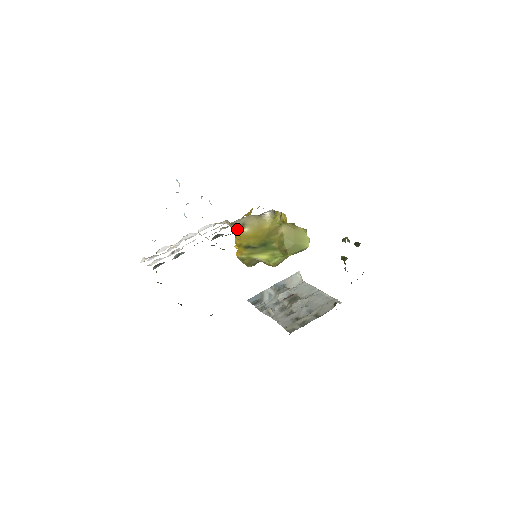
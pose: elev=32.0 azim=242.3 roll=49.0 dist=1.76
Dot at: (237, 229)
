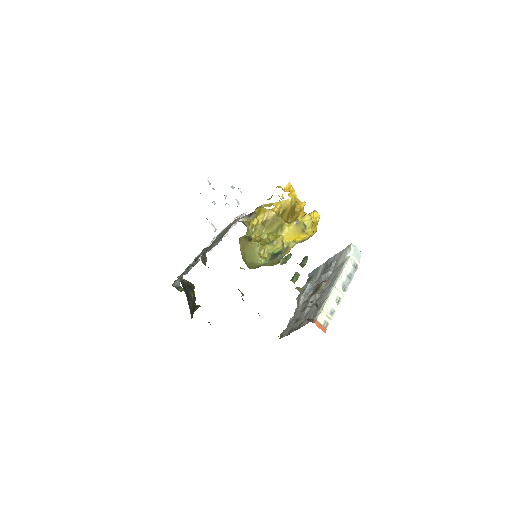
Dot at: occluded
